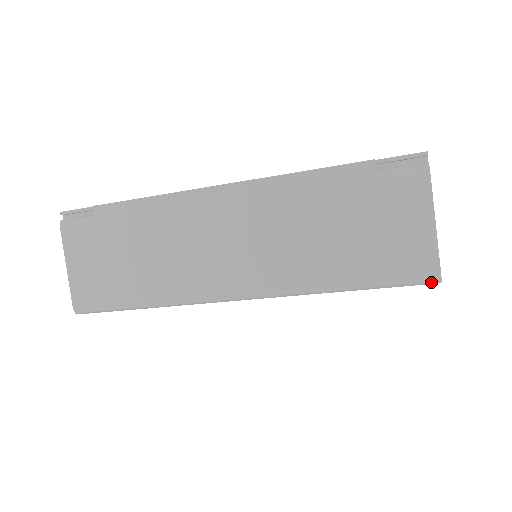
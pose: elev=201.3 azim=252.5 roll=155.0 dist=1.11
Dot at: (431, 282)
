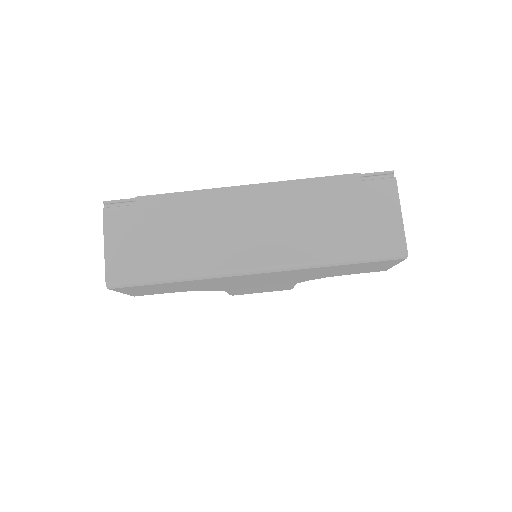
Dot at: (401, 256)
